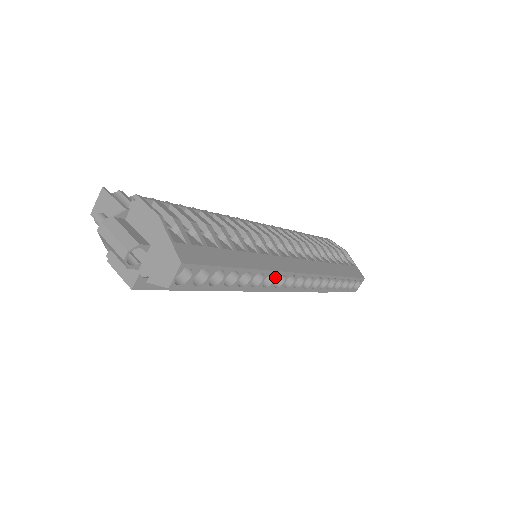
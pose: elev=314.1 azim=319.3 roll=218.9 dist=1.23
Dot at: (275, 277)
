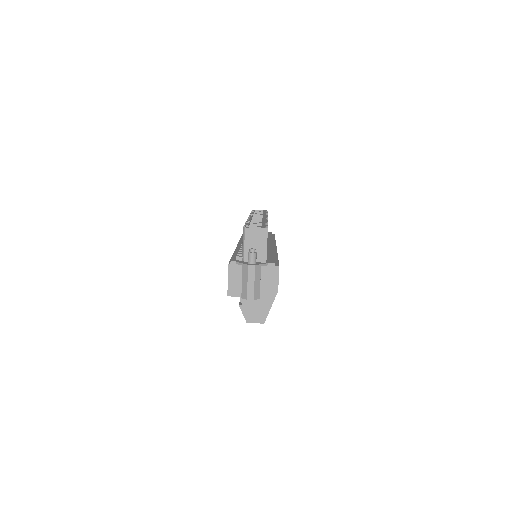
Dot at: occluded
